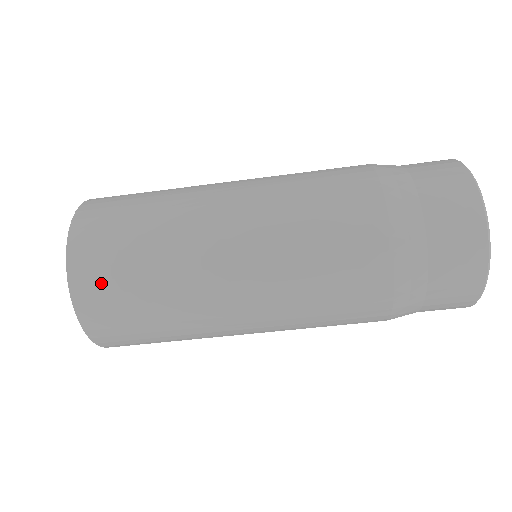
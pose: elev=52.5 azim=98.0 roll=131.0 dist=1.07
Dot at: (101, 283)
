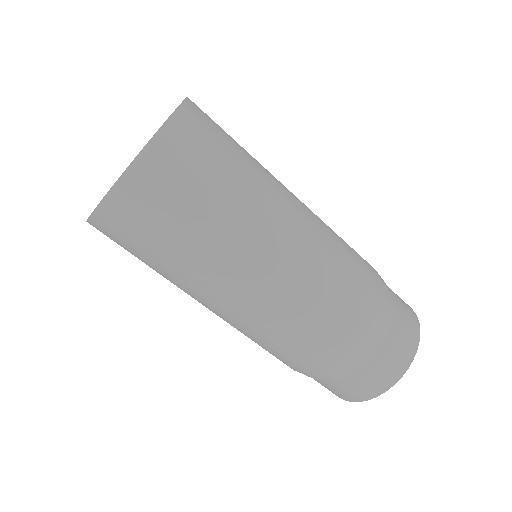
Dot at: (196, 148)
